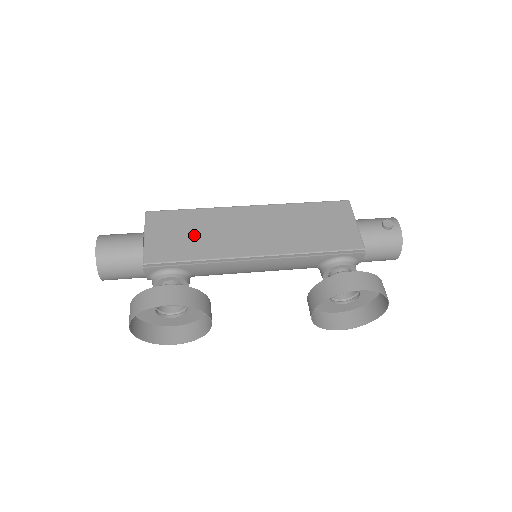
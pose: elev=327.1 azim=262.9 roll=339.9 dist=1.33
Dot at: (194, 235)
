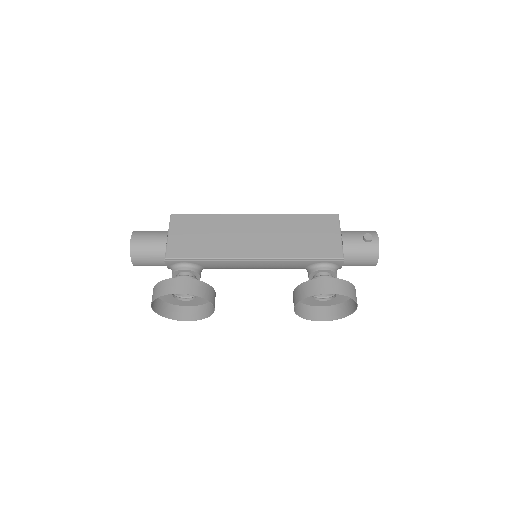
Dot at: (206, 237)
